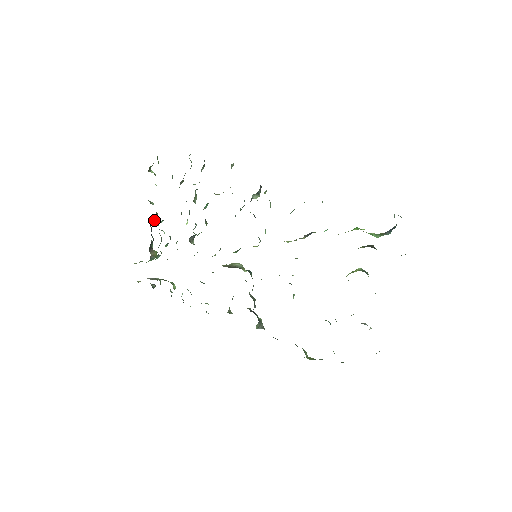
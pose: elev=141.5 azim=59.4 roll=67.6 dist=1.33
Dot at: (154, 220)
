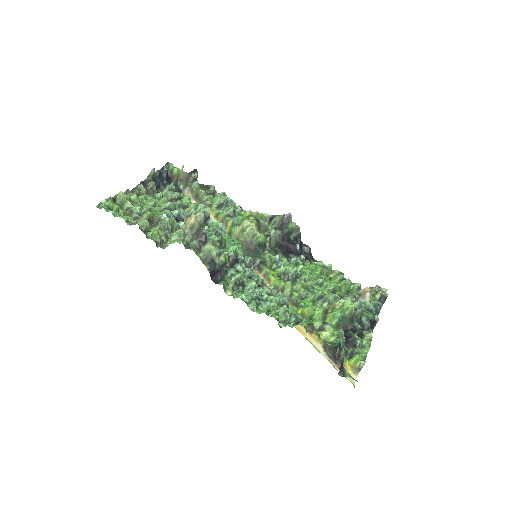
Dot at: (153, 173)
